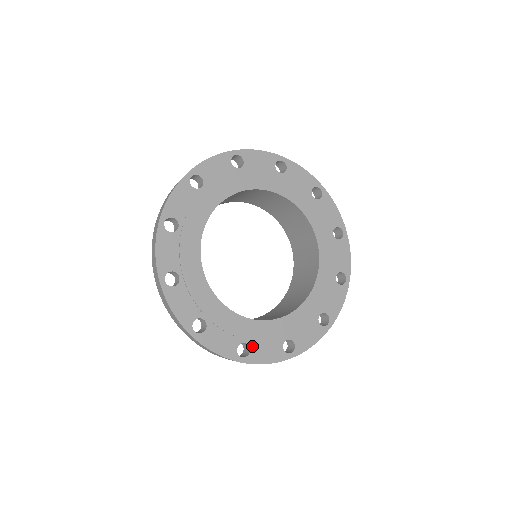
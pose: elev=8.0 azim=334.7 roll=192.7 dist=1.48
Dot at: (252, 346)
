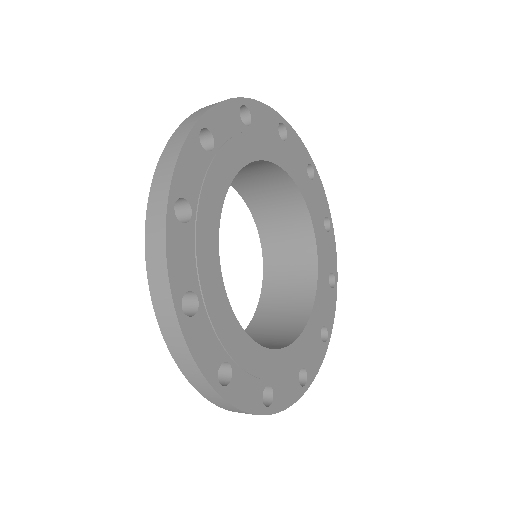
Dot at: (235, 373)
